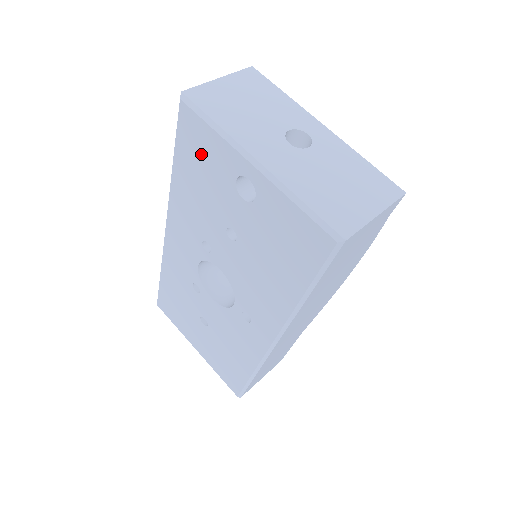
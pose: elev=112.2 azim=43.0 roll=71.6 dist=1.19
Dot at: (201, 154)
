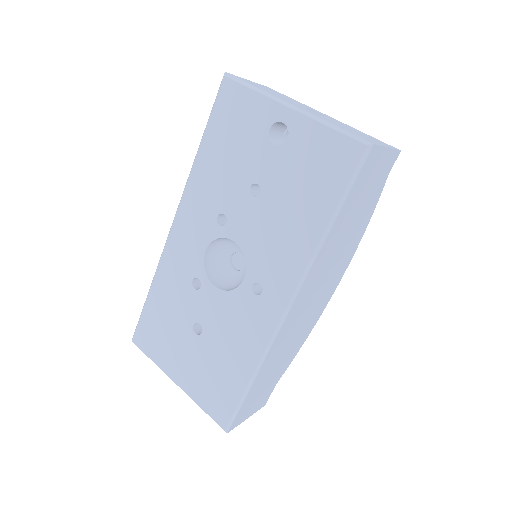
Dot at: (236, 119)
